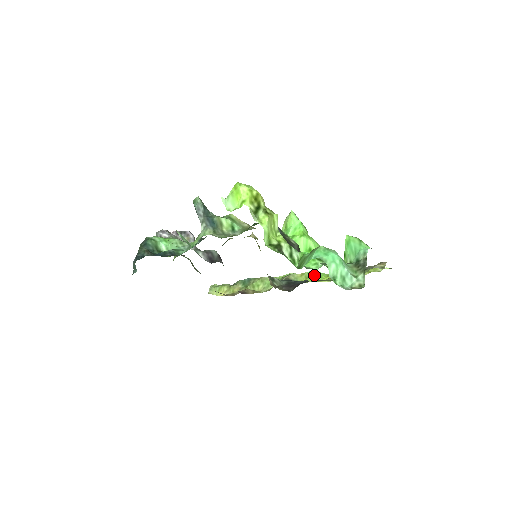
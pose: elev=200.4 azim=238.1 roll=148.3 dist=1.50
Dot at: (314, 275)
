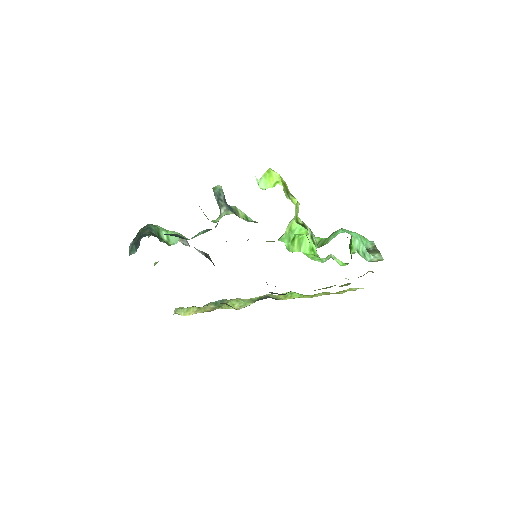
Dot at: (293, 294)
